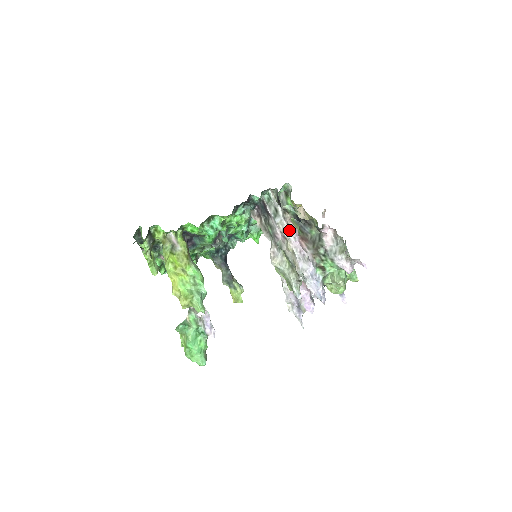
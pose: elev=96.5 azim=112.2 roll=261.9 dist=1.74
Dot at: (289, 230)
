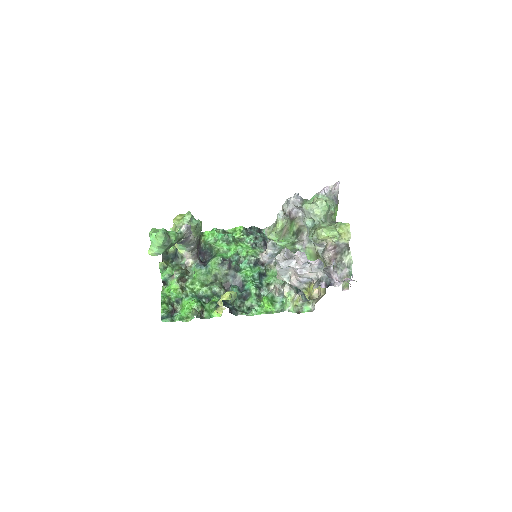
Dot at: occluded
